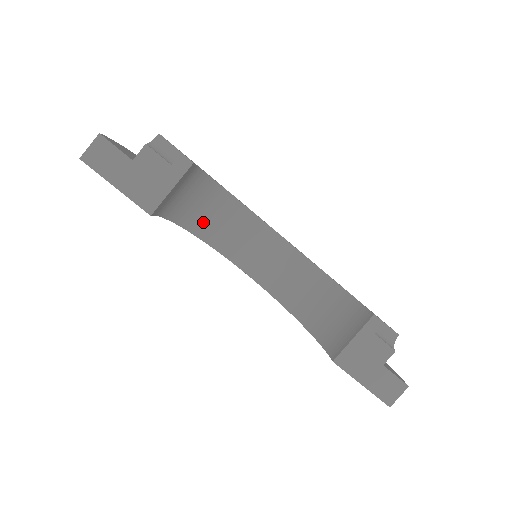
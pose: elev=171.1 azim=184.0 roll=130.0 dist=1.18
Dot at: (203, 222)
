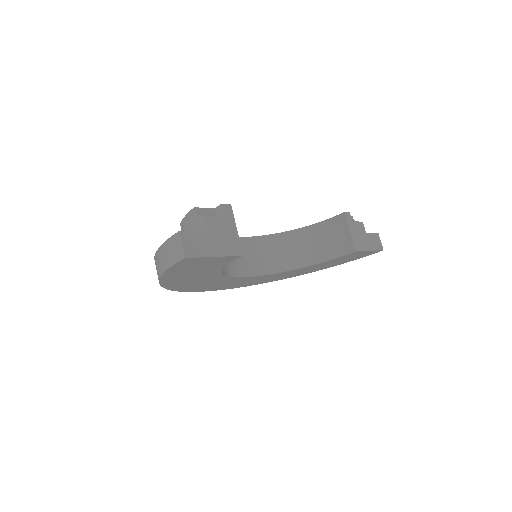
Dot at: occluded
